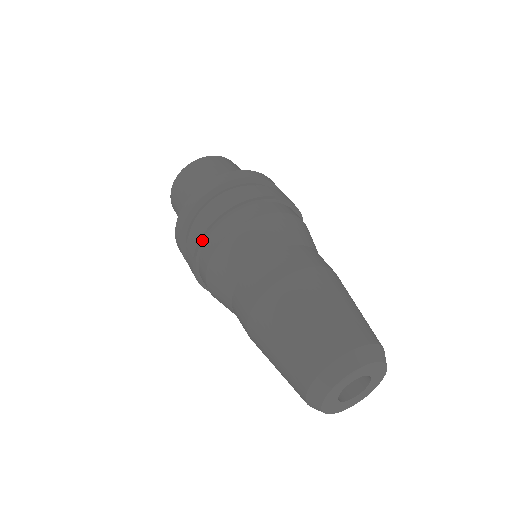
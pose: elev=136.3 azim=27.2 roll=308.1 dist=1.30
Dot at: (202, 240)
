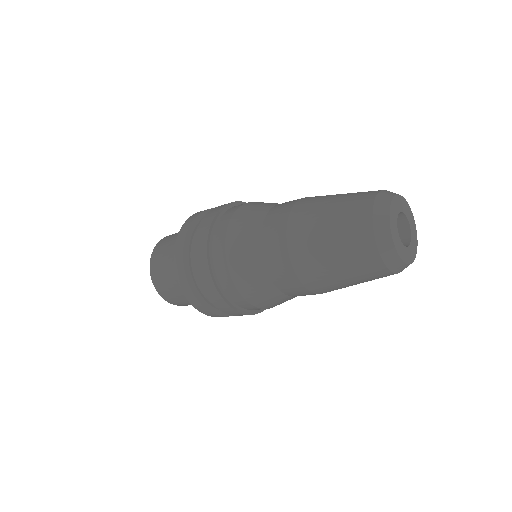
Dot at: (228, 206)
